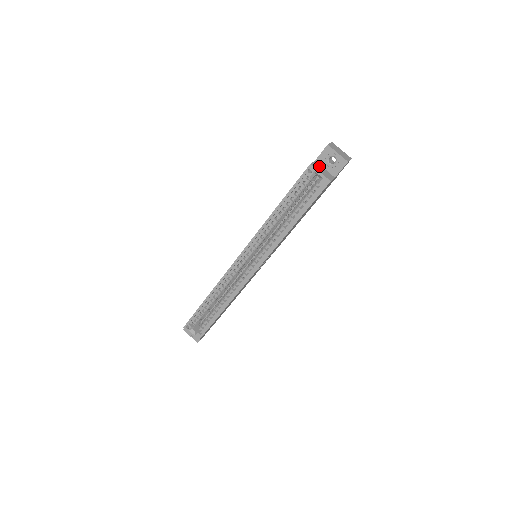
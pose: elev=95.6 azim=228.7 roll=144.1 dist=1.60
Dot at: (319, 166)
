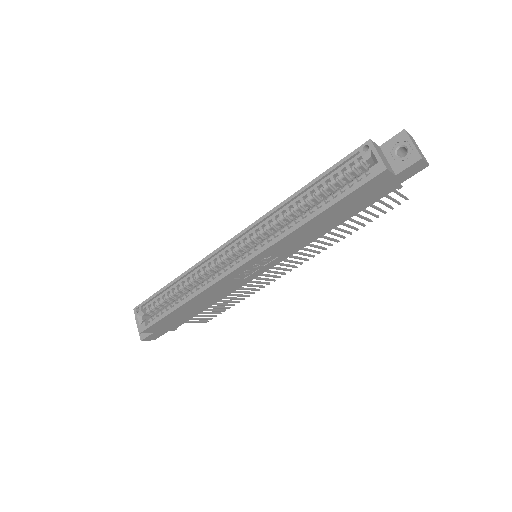
Dot at: (381, 152)
